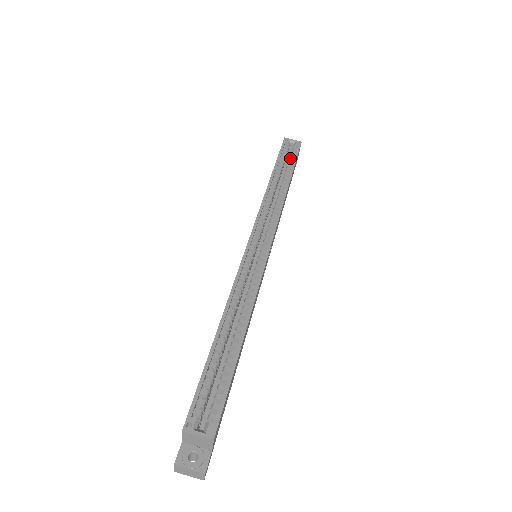
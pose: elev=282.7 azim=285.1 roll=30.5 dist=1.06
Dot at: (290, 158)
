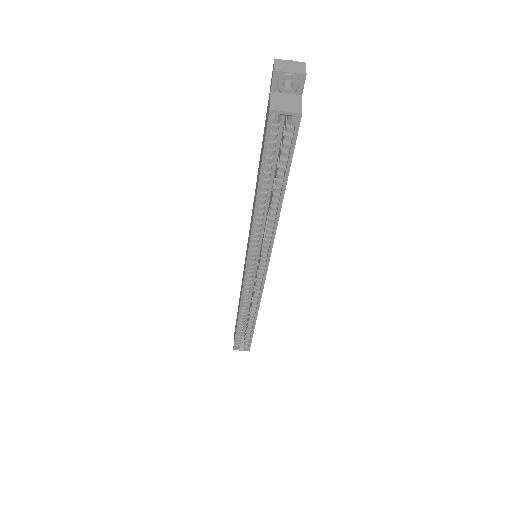
Dot at: (282, 153)
